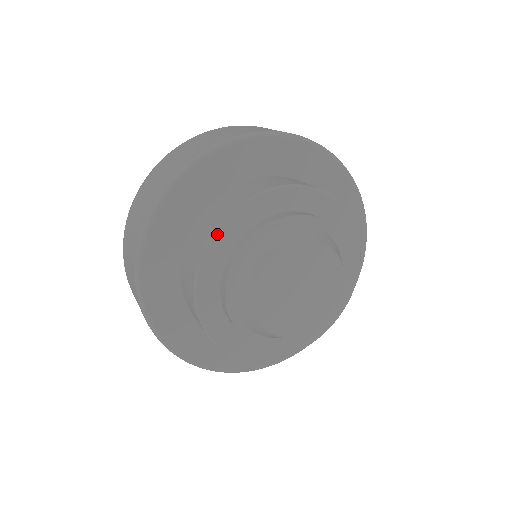
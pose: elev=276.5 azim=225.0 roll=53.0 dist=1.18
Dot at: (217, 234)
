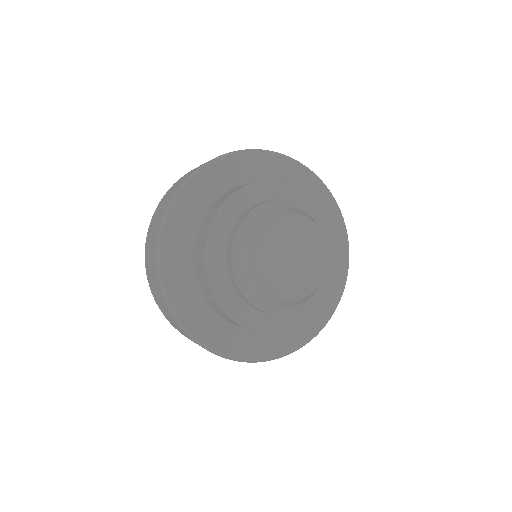
Dot at: (211, 239)
